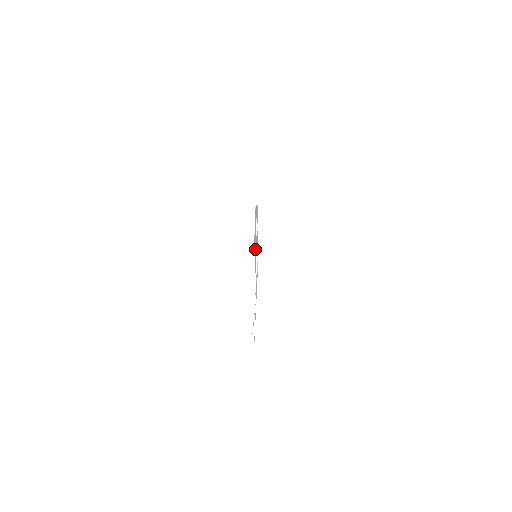
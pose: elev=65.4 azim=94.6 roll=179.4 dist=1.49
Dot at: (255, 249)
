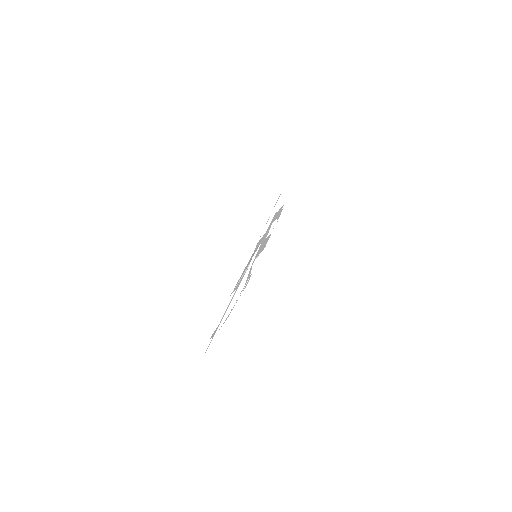
Dot at: (259, 249)
